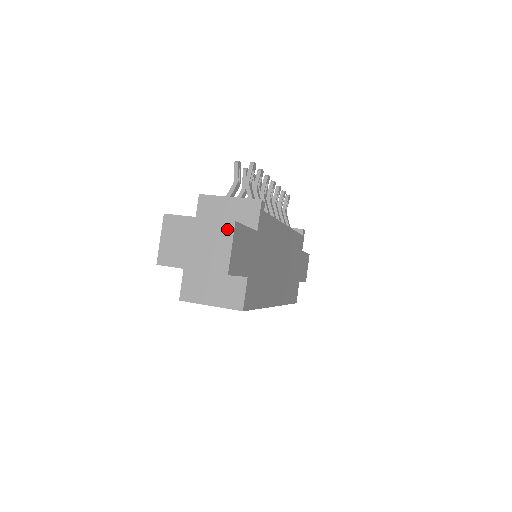
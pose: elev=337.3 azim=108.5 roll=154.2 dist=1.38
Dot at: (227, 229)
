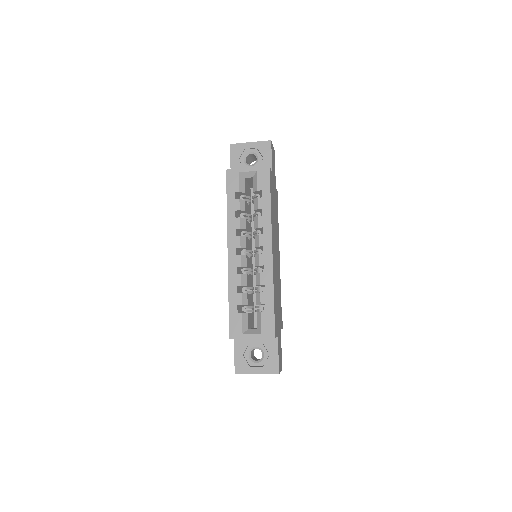
Dot at: occluded
